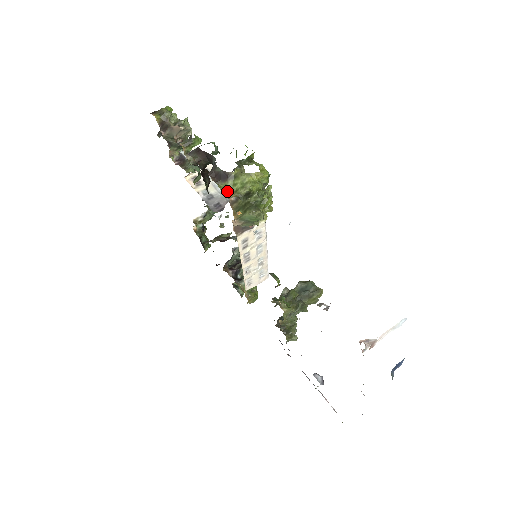
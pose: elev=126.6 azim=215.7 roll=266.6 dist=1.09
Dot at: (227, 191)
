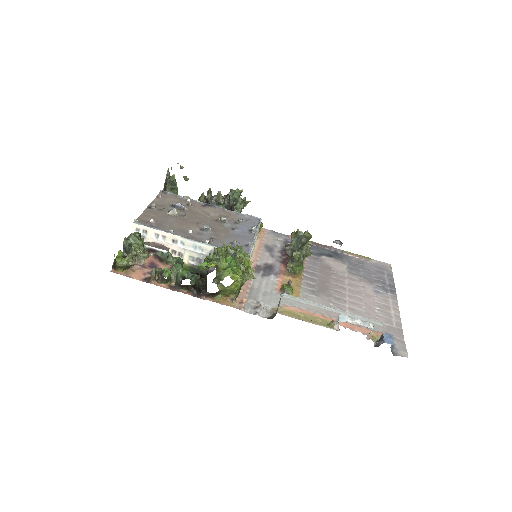
Dot at: (224, 295)
